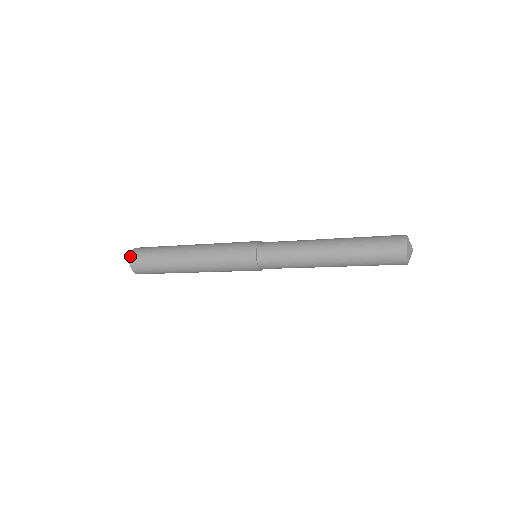
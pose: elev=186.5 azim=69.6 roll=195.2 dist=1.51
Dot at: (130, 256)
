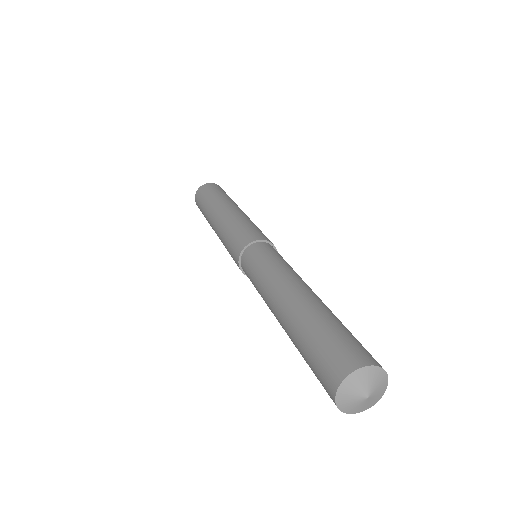
Dot at: (199, 187)
